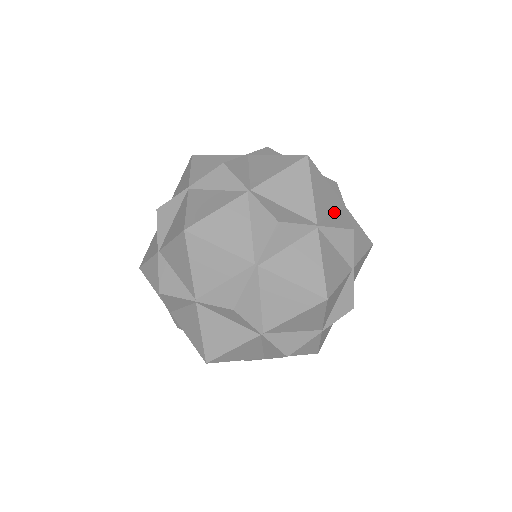
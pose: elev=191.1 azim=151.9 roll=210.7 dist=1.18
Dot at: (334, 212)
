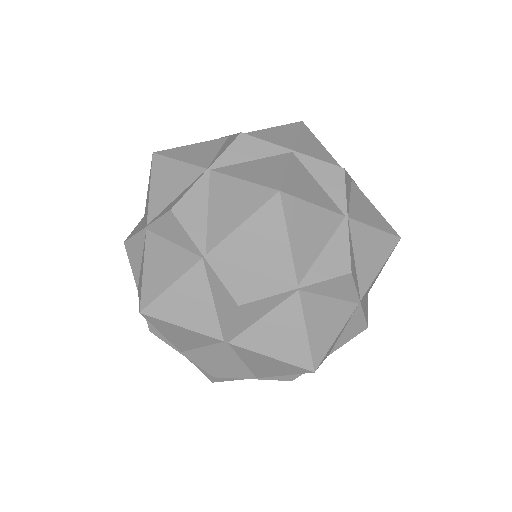
Dot at: occluded
